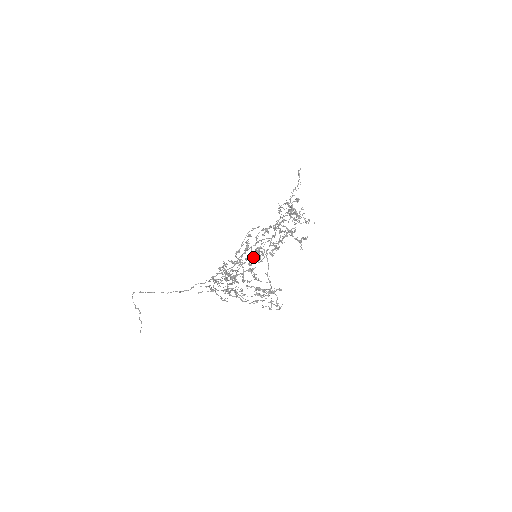
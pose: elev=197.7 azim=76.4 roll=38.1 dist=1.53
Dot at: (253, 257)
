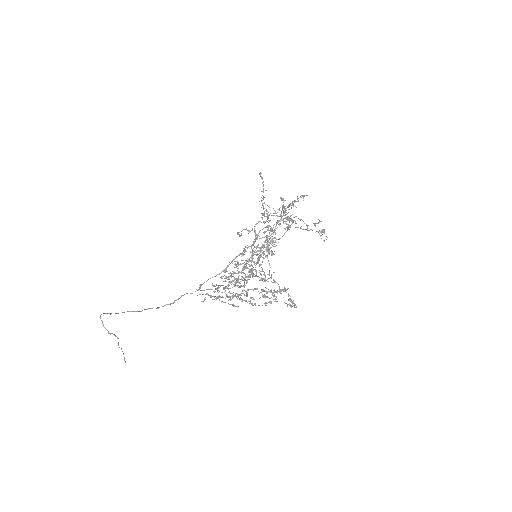
Dot at: occluded
